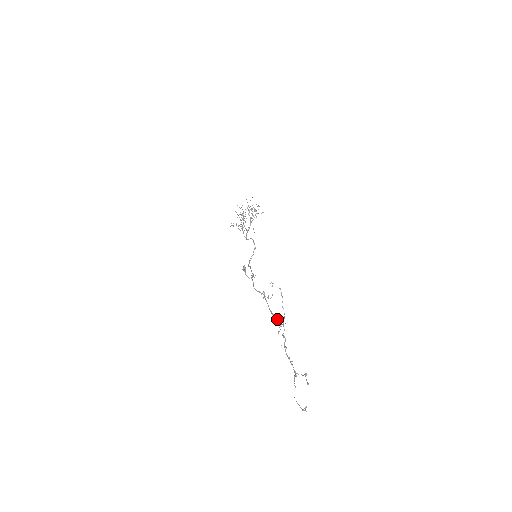
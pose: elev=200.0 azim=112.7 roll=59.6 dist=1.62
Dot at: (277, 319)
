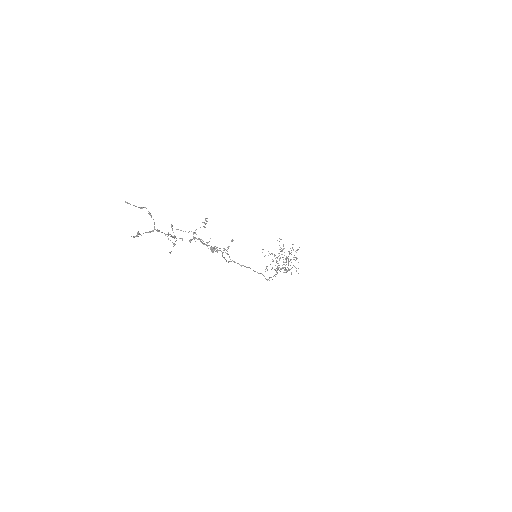
Dot at: (199, 239)
